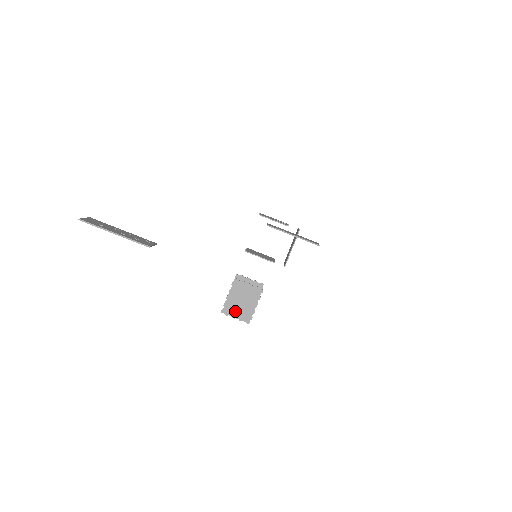
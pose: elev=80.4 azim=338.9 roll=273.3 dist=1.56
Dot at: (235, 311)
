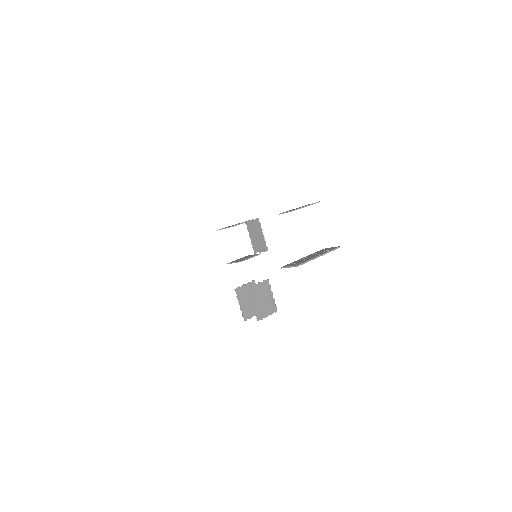
Dot at: (264, 311)
